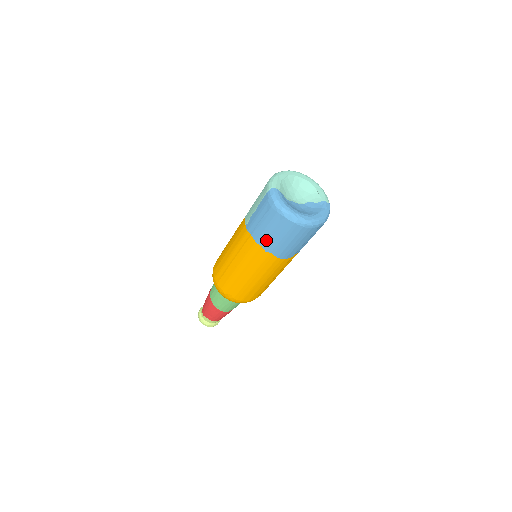
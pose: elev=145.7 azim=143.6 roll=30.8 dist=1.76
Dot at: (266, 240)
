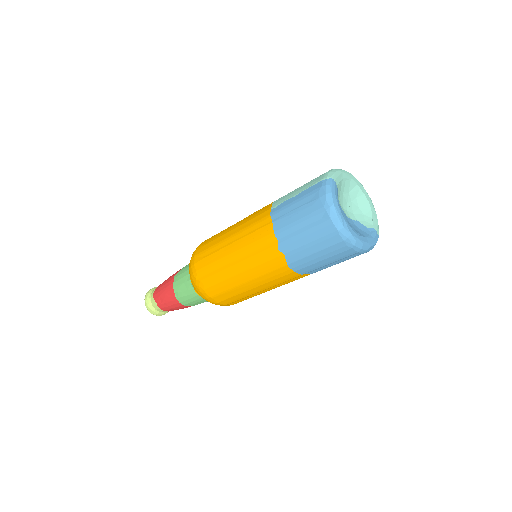
Dot at: (288, 235)
